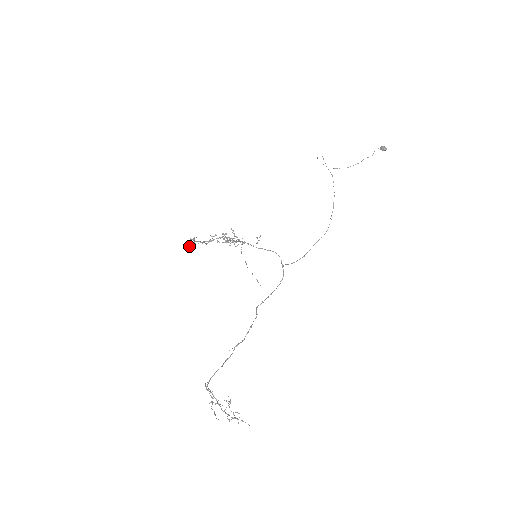
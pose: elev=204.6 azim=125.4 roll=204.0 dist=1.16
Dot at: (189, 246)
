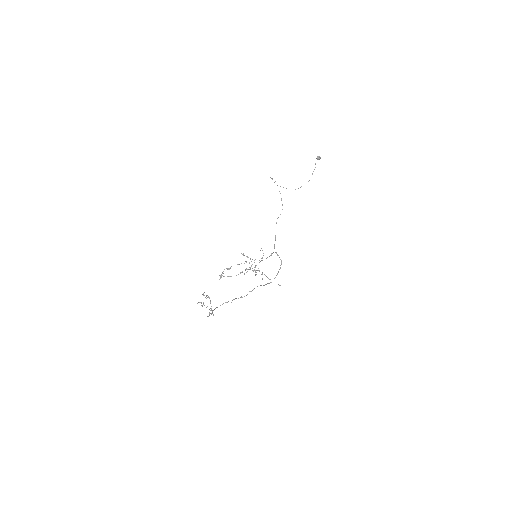
Dot at: (220, 277)
